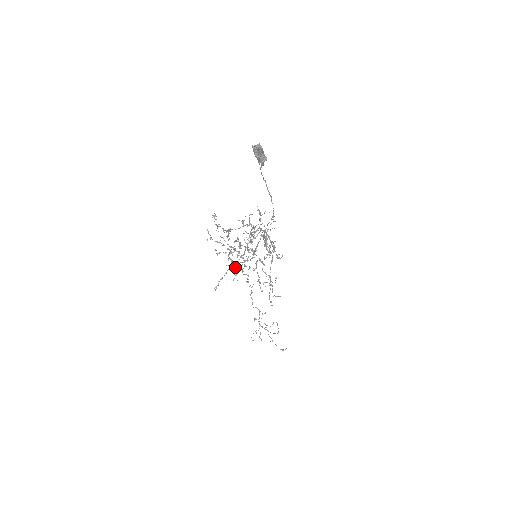
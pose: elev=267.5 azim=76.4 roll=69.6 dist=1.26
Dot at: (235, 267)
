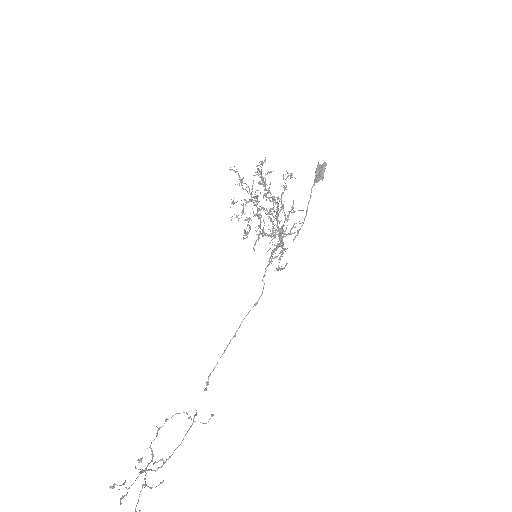
Dot at: occluded
